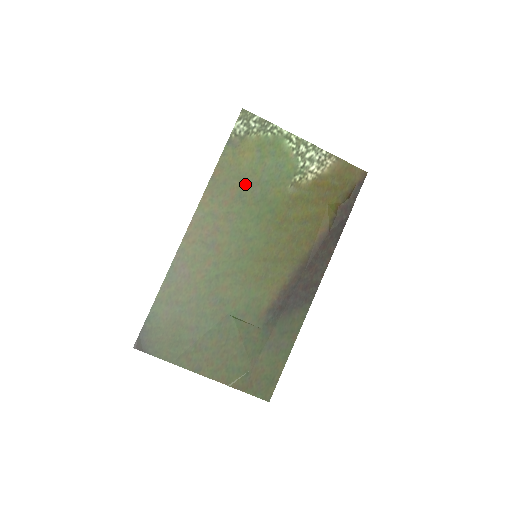
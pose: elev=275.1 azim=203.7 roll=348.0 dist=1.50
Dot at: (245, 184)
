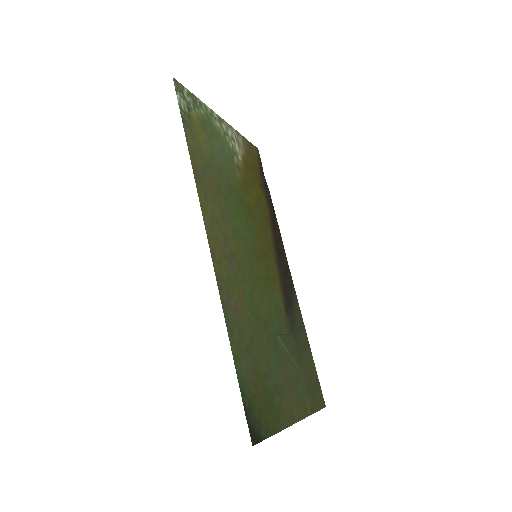
Dot at: (215, 173)
